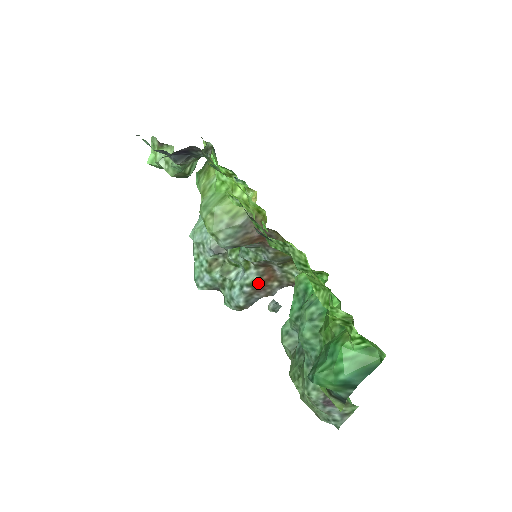
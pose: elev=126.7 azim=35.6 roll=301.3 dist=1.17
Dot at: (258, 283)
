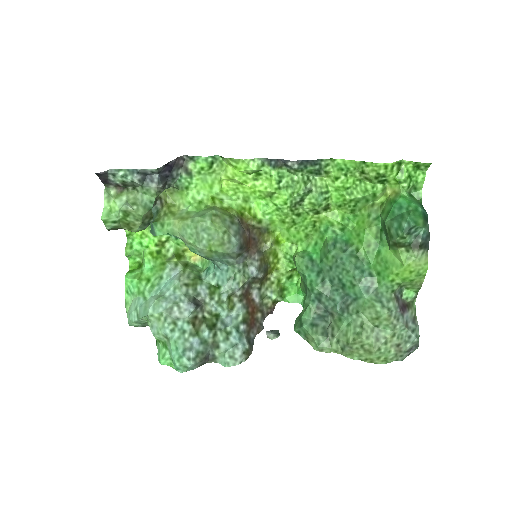
Dot at: (248, 318)
